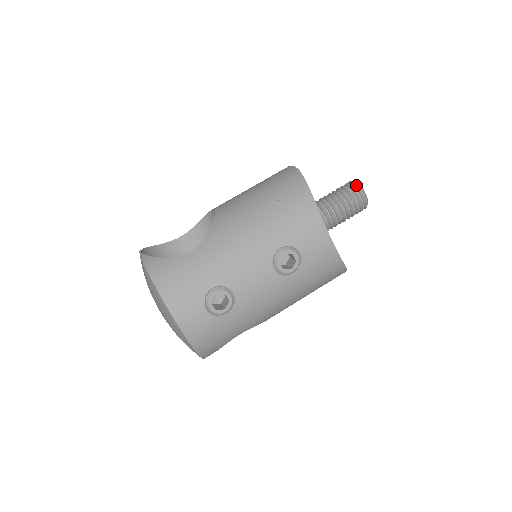
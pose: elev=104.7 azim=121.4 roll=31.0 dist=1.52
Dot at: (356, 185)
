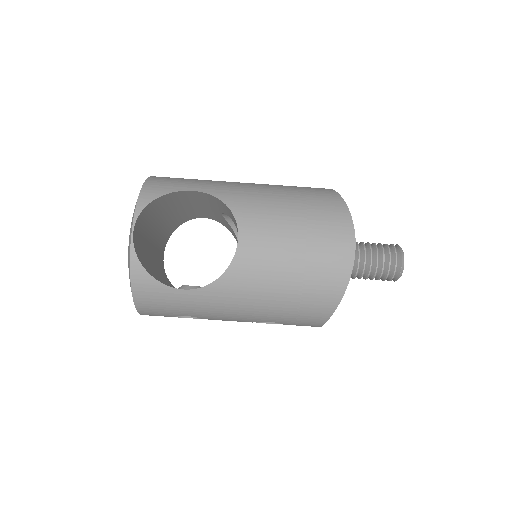
Dot at: (399, 271)
